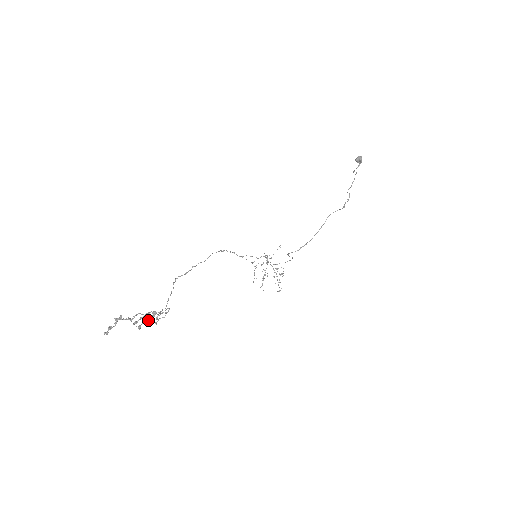
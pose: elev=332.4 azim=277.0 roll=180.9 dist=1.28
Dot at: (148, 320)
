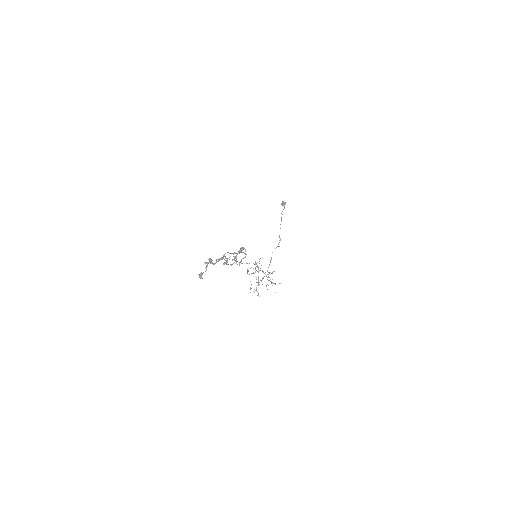
Dot at: (241, 251)
